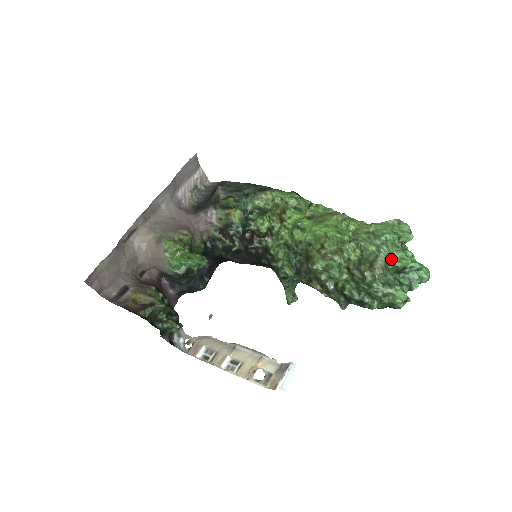
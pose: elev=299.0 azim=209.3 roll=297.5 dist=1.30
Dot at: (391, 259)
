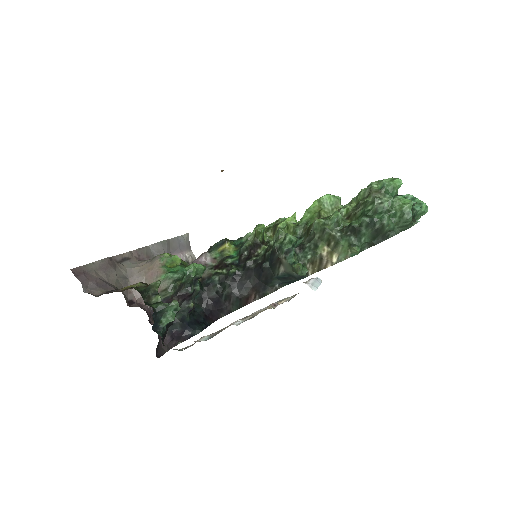
Dot at: (383, 179)
